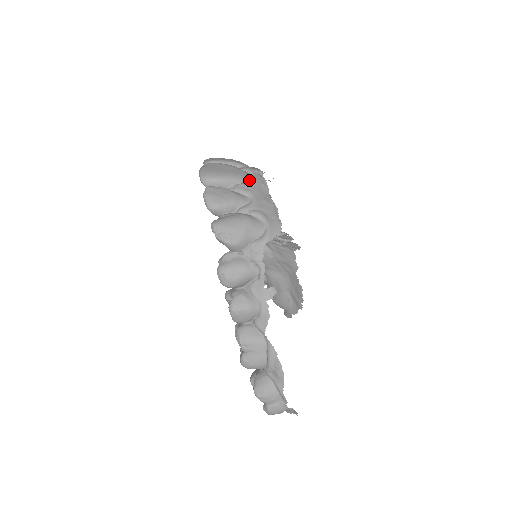
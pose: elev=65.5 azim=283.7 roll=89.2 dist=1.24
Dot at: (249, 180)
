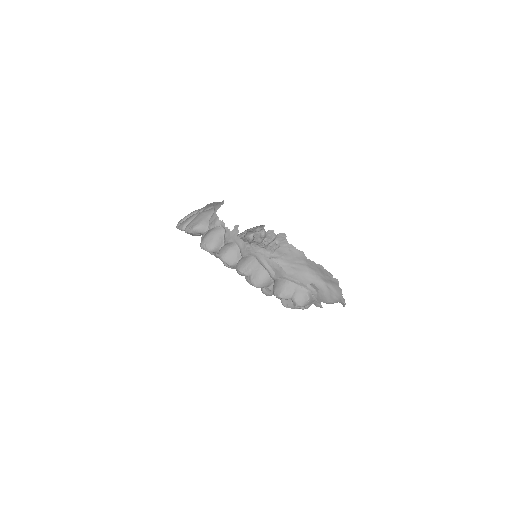
Dot at: occluded
